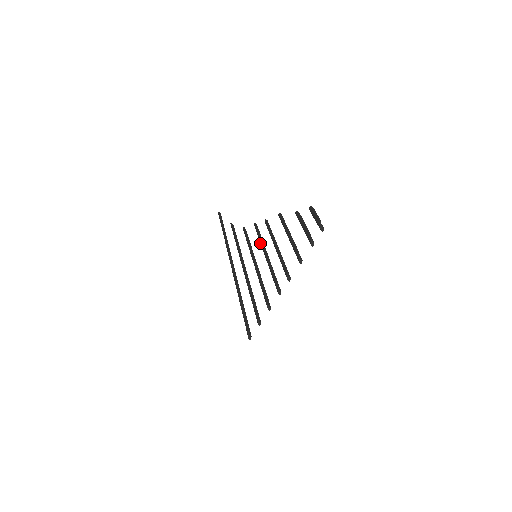
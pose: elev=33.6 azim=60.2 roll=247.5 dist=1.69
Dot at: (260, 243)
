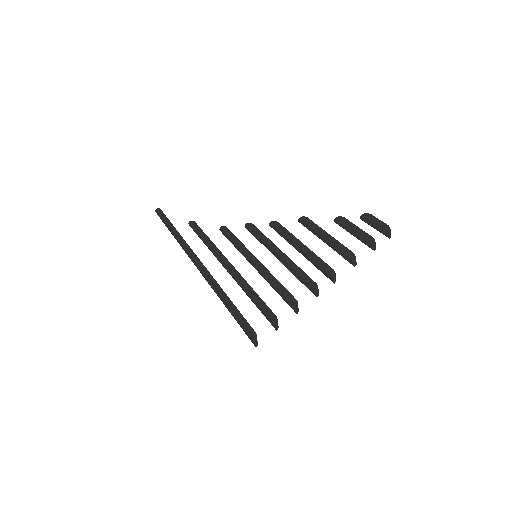
Dot at: (265, 243)
